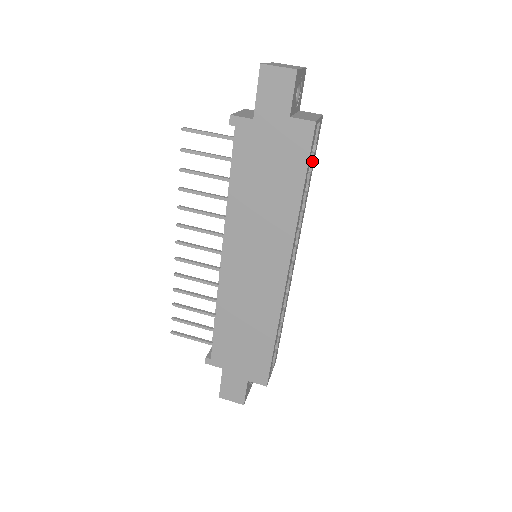
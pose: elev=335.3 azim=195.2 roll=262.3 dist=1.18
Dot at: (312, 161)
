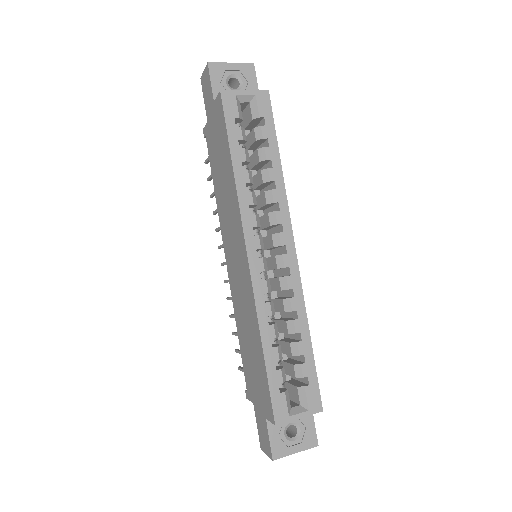
Dot at: (262, 134)
